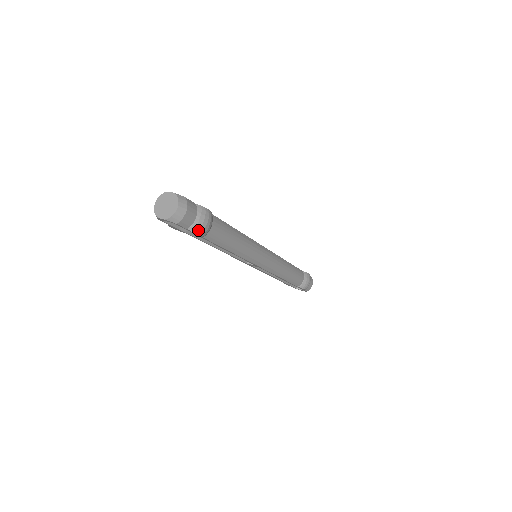
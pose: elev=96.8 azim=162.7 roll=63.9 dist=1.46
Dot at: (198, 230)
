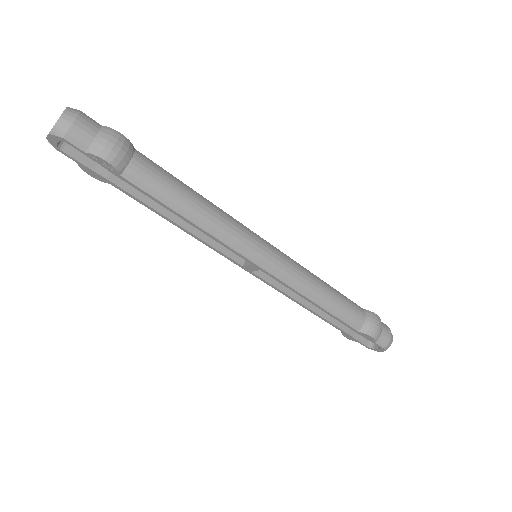
Dot at: (100, 153)
